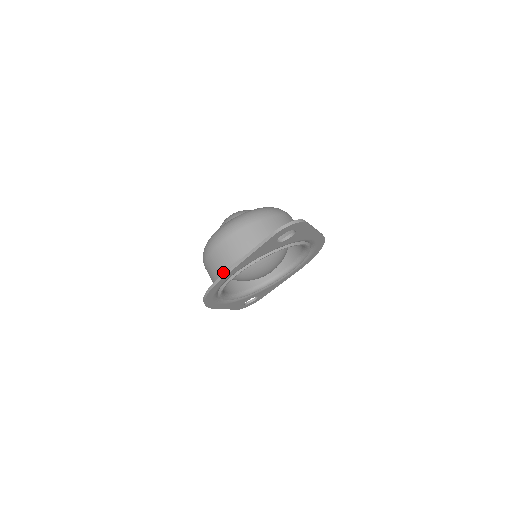
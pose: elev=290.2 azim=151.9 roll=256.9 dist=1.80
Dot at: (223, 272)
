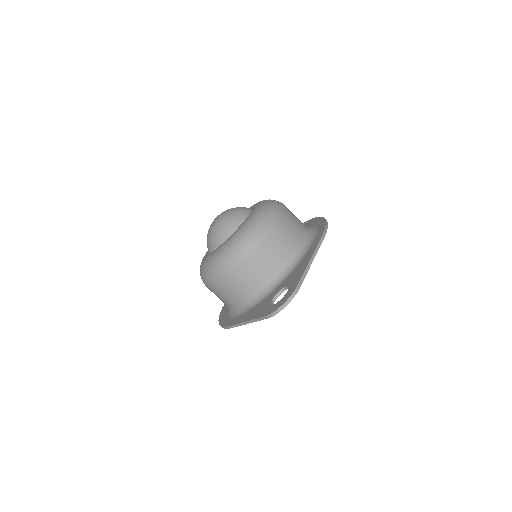
Dot at: (228, 306)
